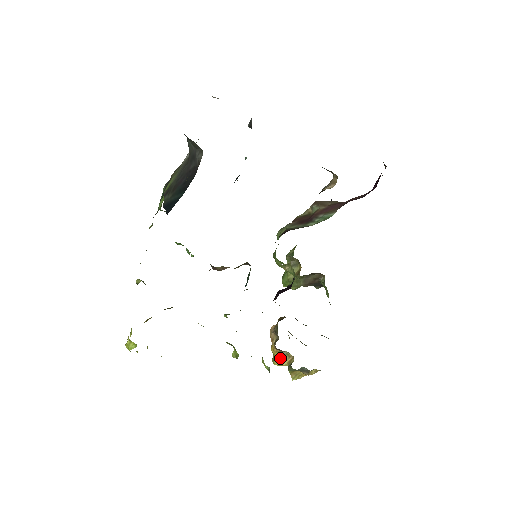
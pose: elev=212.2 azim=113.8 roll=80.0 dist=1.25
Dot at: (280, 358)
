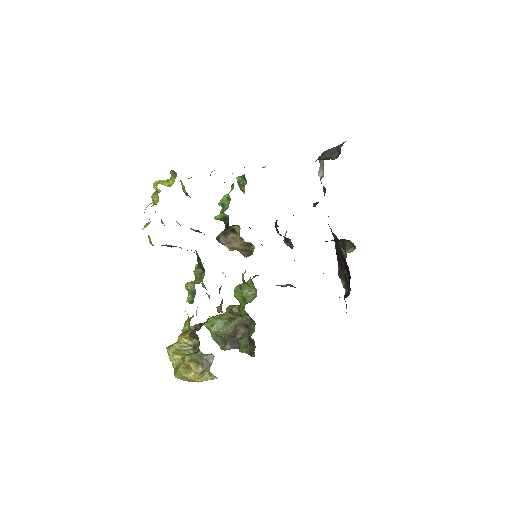
Dot at: (179, 349)
